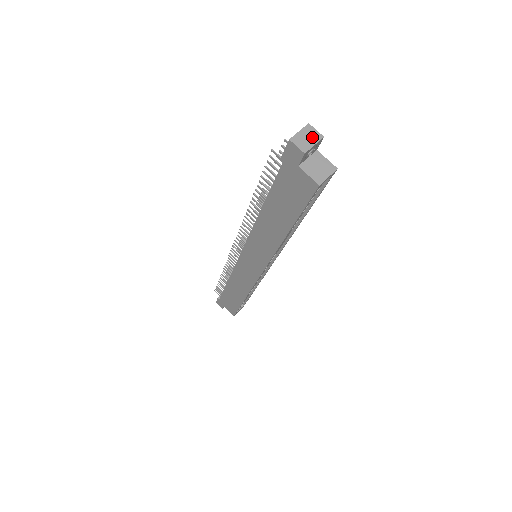
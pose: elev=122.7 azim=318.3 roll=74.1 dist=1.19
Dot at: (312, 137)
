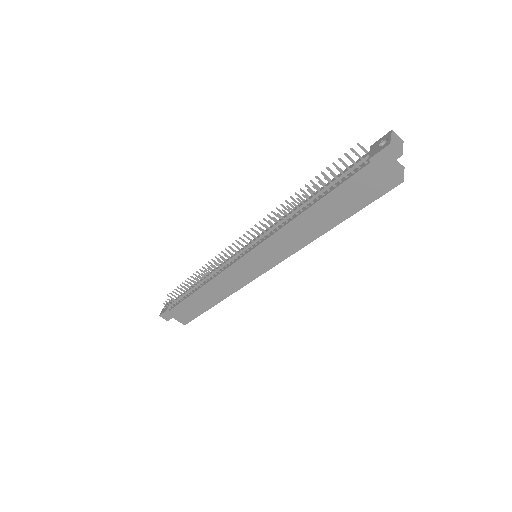
Dot at: (399, 141)
